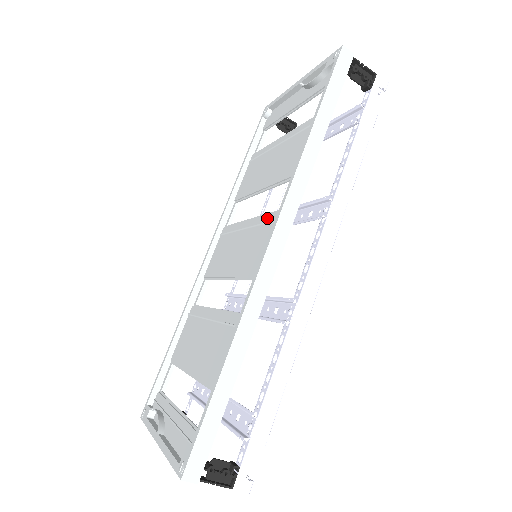
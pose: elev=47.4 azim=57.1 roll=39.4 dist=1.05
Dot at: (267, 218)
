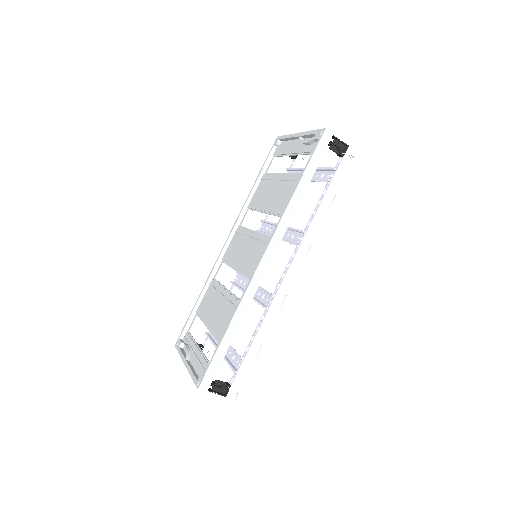
Dot at: (263, 239)
